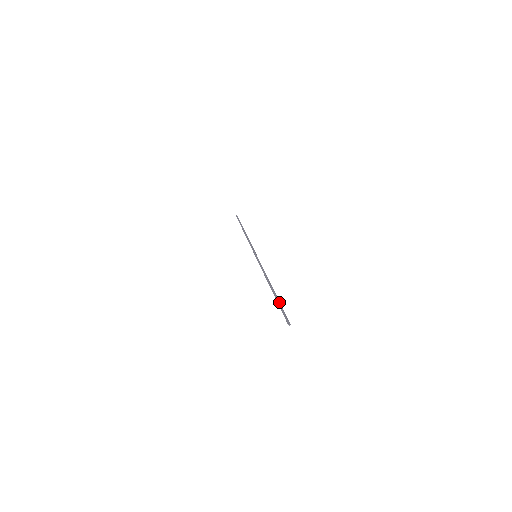
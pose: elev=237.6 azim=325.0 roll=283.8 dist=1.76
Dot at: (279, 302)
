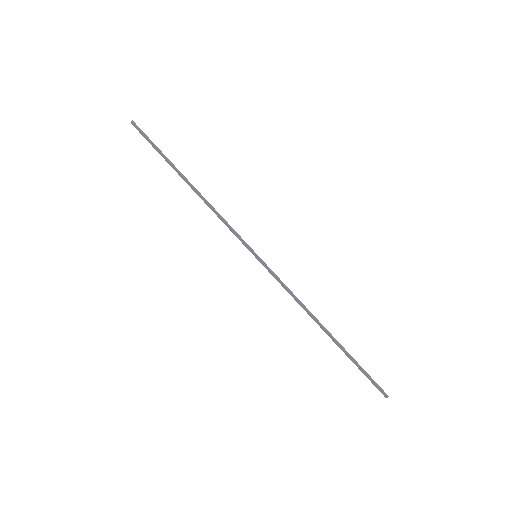
Dot at: (351, 358)
